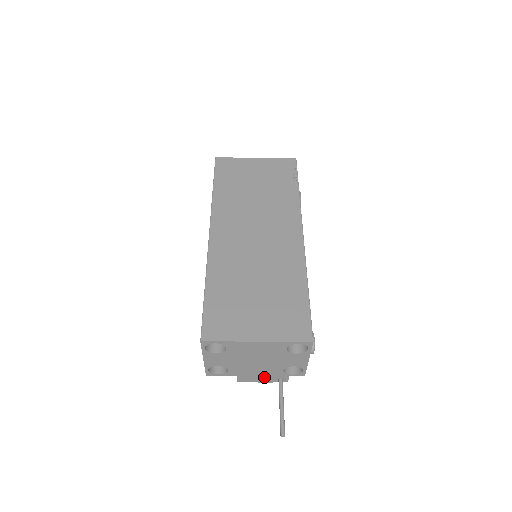
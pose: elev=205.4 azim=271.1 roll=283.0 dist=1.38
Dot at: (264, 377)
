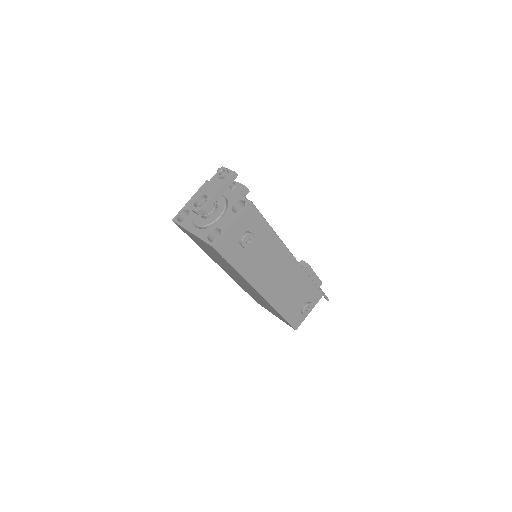
Dot at: occluded
